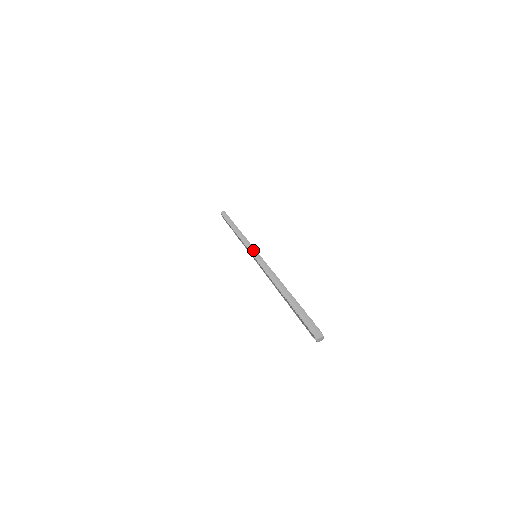
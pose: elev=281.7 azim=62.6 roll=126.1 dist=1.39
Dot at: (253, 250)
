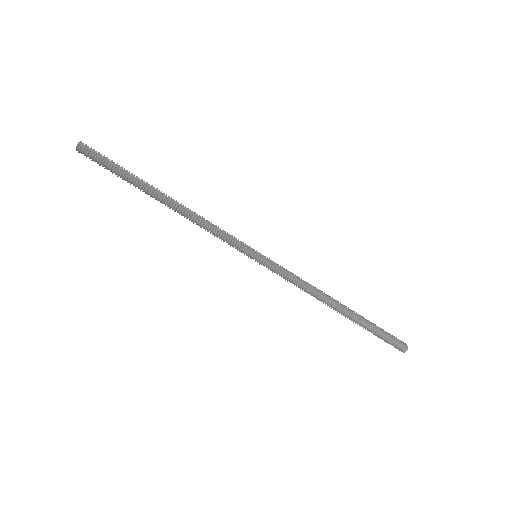
Dot at: (250, 256)
